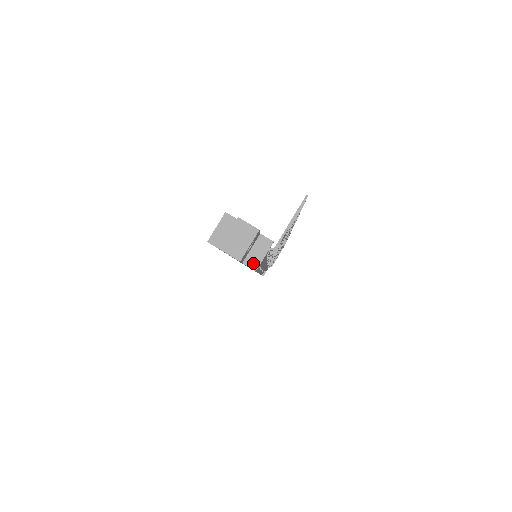
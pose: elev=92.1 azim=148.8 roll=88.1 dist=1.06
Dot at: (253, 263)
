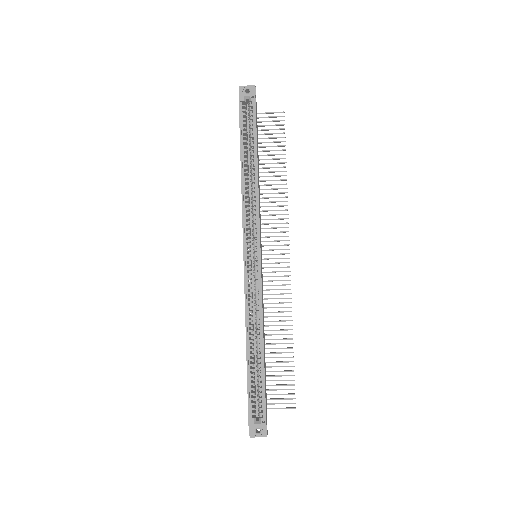
Dot at: occluded
